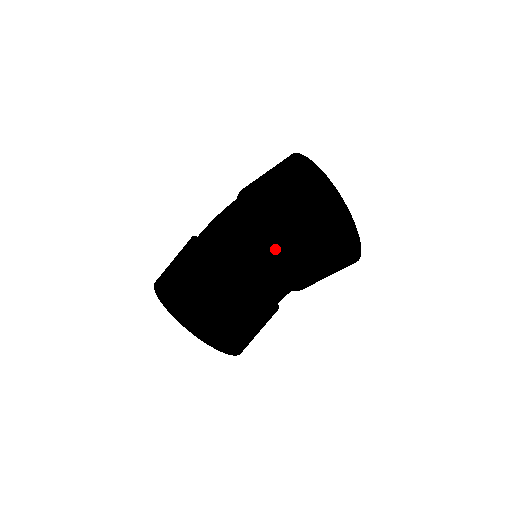
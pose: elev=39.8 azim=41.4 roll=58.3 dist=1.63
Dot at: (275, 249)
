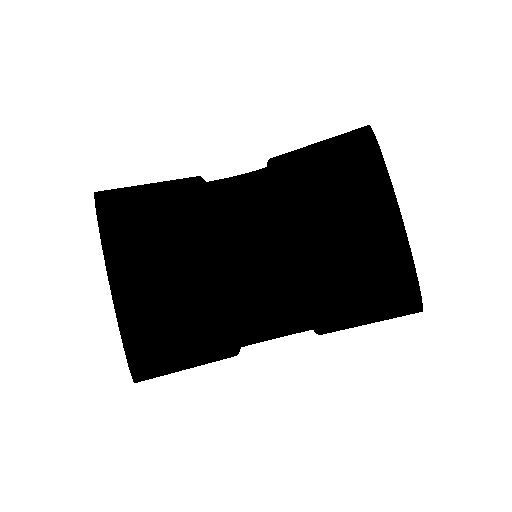
Dot at: (305, 171)
